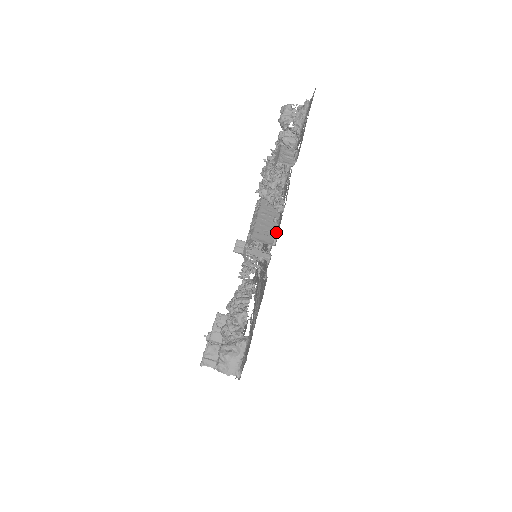
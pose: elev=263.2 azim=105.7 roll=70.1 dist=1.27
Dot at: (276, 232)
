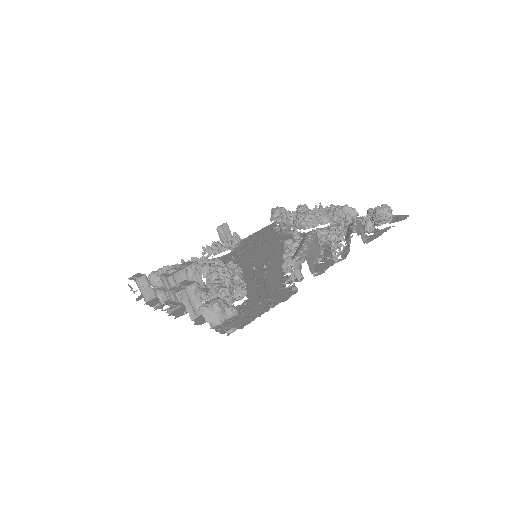
Dot at: (315, 267)
